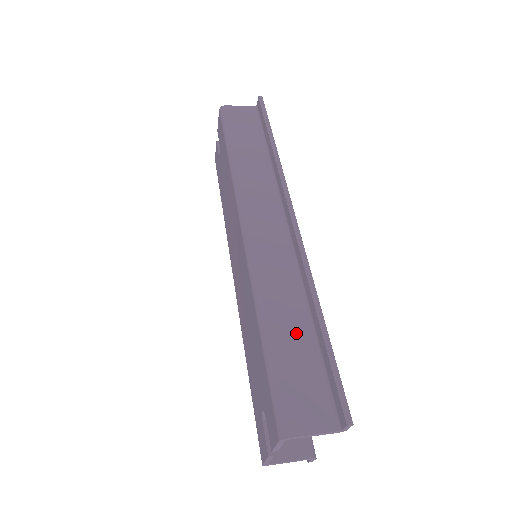
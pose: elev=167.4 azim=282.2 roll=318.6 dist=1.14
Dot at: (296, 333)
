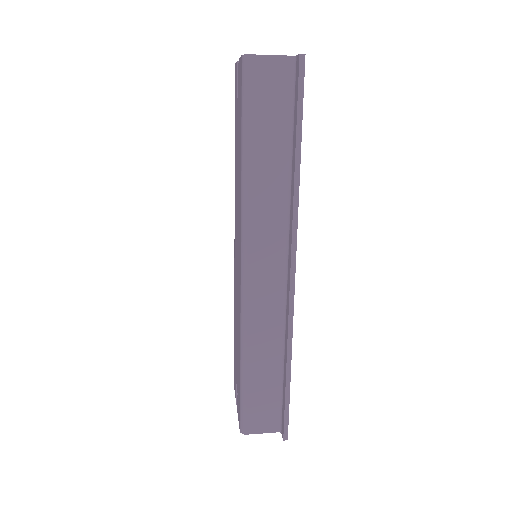
Dot at: (268, 371)
